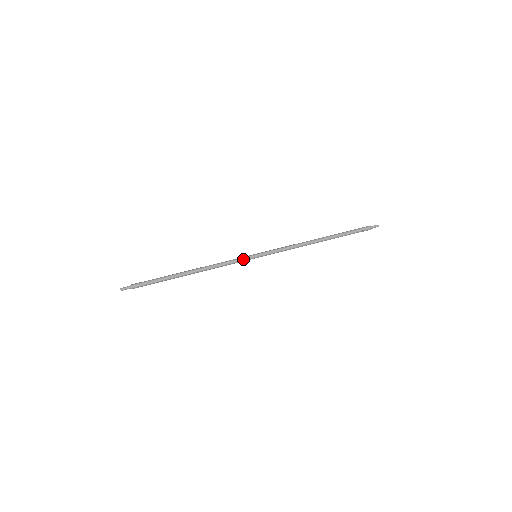
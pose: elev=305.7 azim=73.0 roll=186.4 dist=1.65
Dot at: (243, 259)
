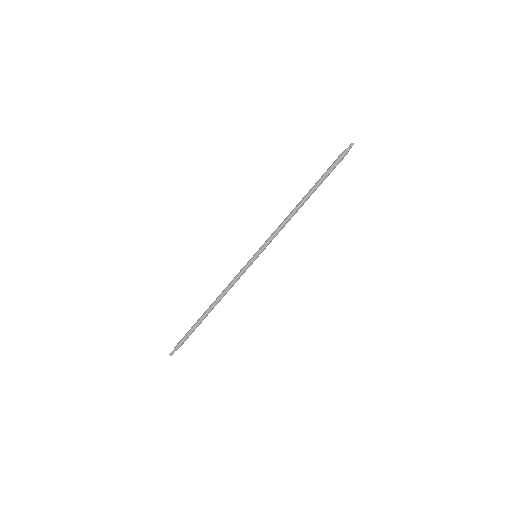
Dot at: (246, 267)
